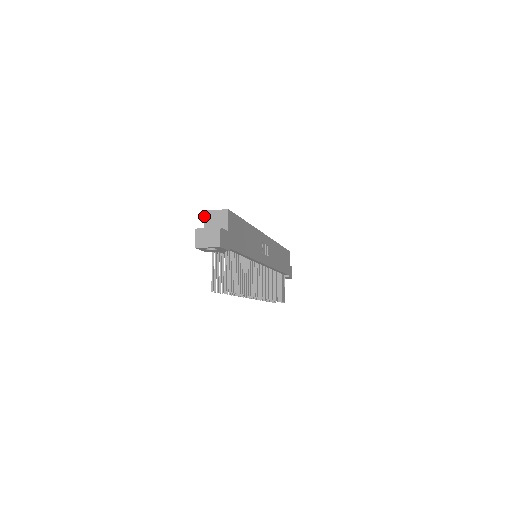
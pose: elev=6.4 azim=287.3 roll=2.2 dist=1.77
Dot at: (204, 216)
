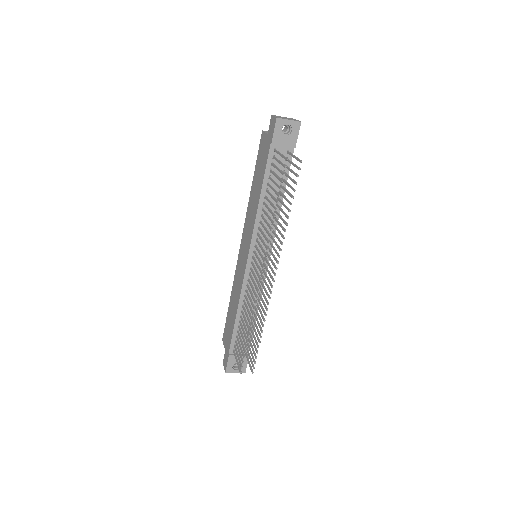
Dot at: (263, 131)
